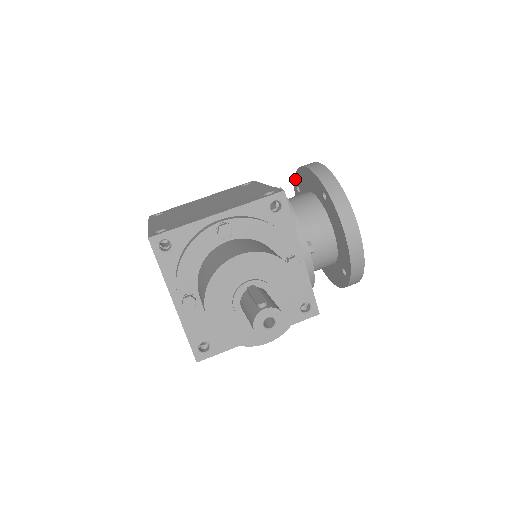
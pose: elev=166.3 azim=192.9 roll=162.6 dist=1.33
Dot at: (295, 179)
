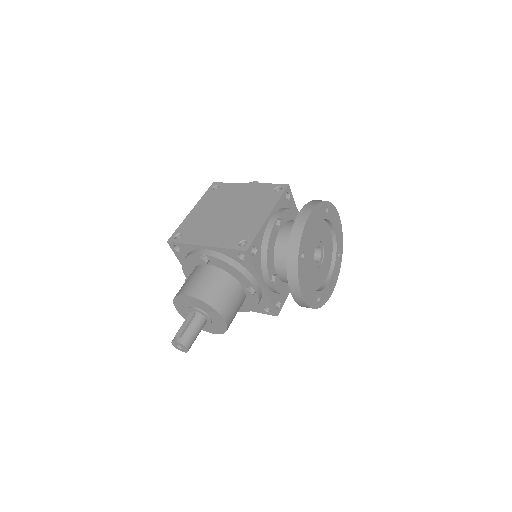
Dot at: occluded
